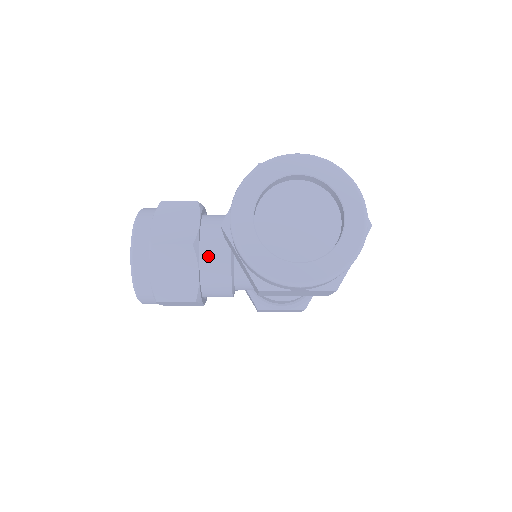
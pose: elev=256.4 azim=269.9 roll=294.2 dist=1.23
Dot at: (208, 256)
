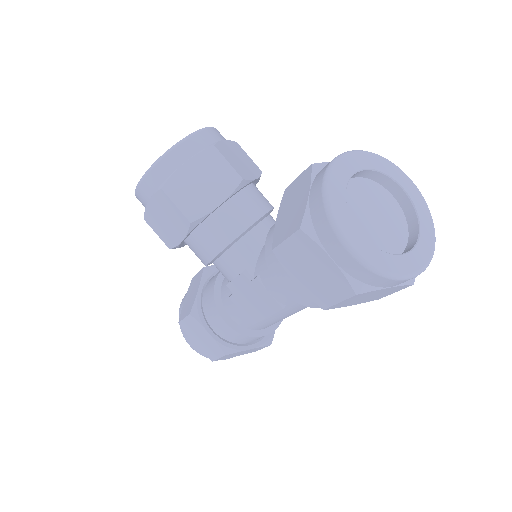
Dot at: (239, 203)
